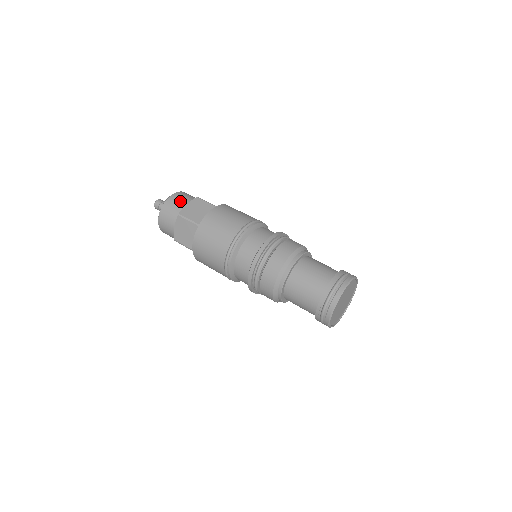
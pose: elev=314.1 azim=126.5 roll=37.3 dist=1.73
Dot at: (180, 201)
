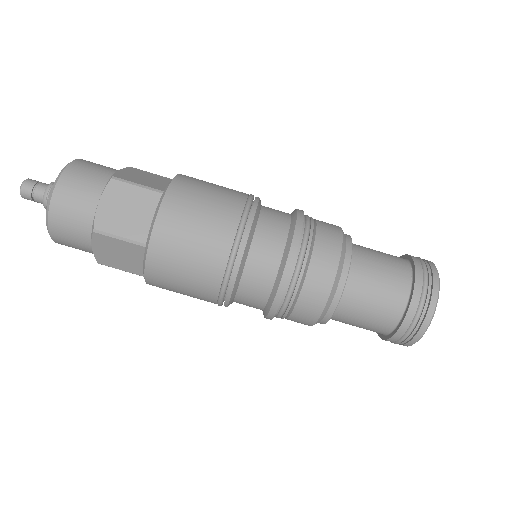
Dot at: (75, 241)
